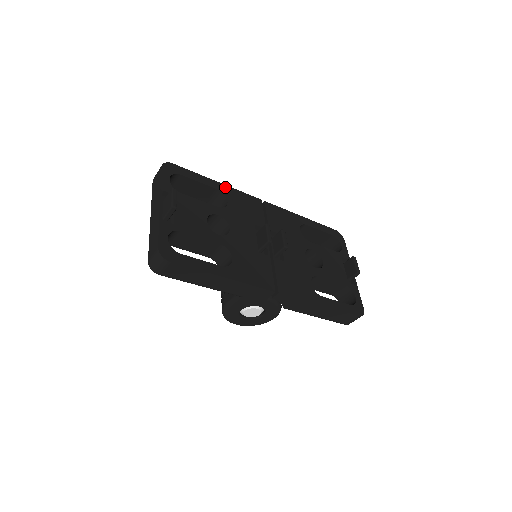
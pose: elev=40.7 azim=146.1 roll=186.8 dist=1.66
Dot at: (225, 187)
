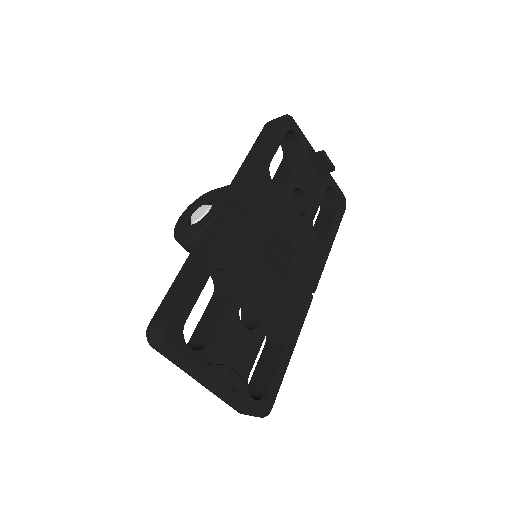
Dot at: (210, 255)
